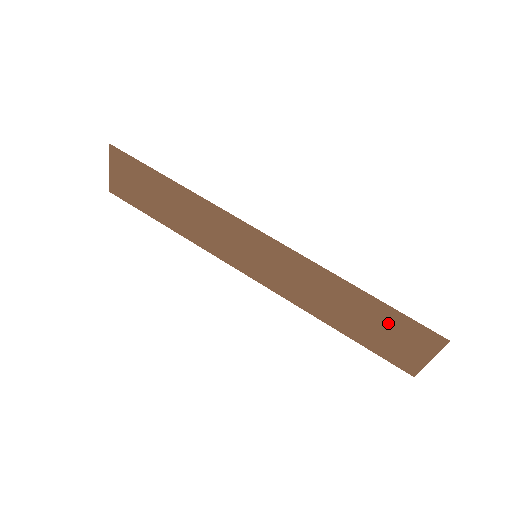
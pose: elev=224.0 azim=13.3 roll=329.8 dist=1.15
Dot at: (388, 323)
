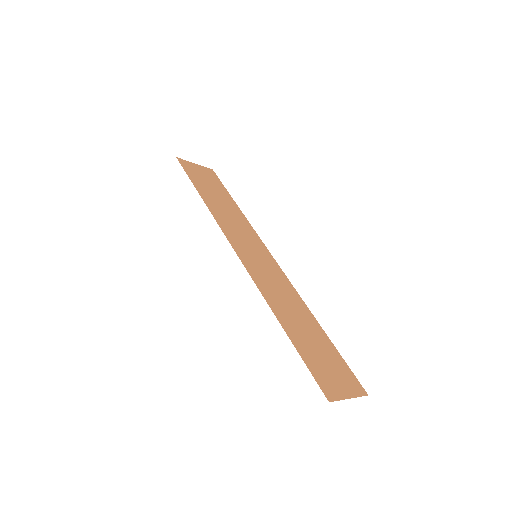
Dot at: (313, 354)
